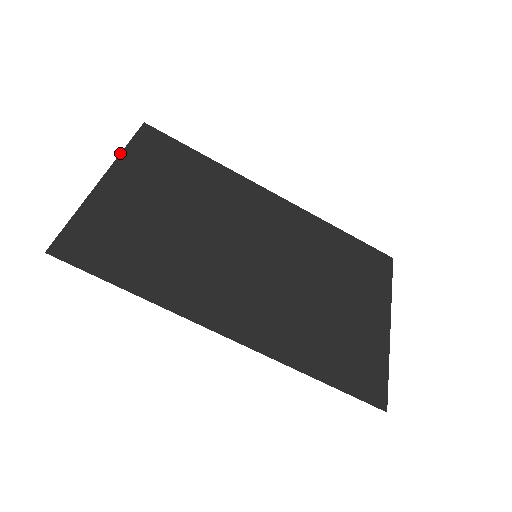
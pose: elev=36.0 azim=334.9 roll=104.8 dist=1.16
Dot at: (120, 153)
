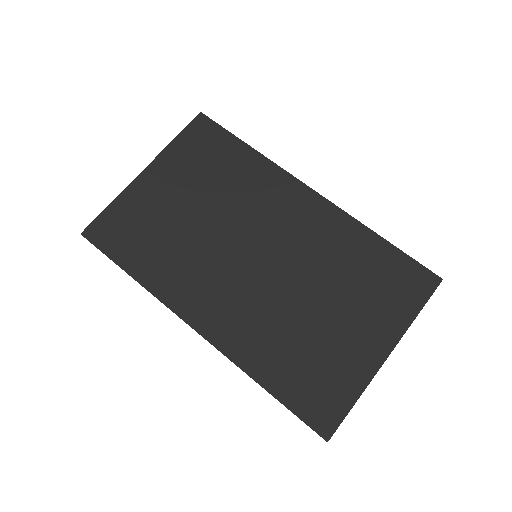
Dot at: (166, 146)
